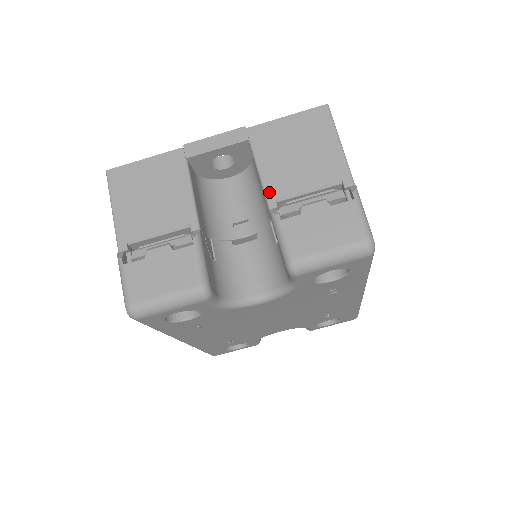
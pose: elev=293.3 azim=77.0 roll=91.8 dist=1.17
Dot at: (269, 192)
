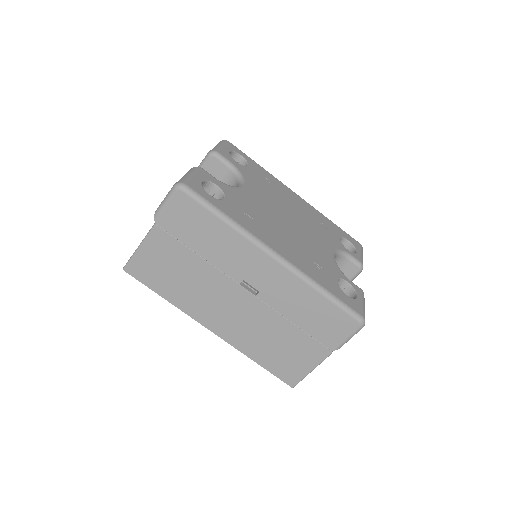
Dot at: occluded
